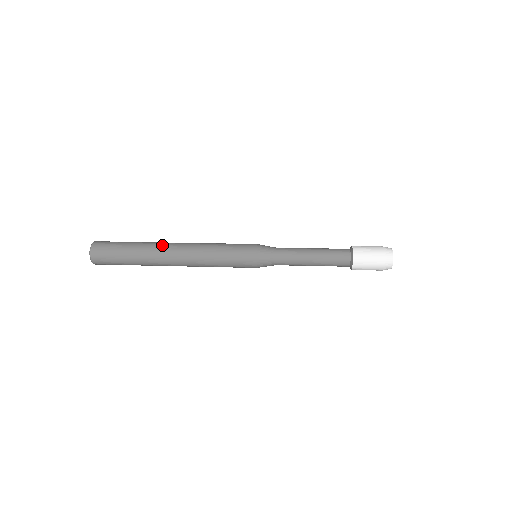
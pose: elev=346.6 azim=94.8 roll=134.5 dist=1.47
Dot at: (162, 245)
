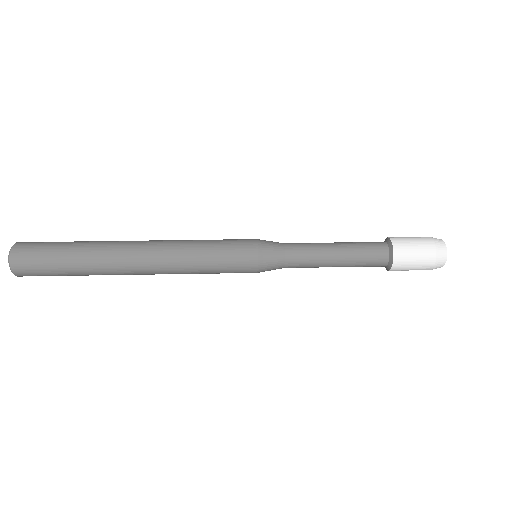
Dot at: (118, 266)
